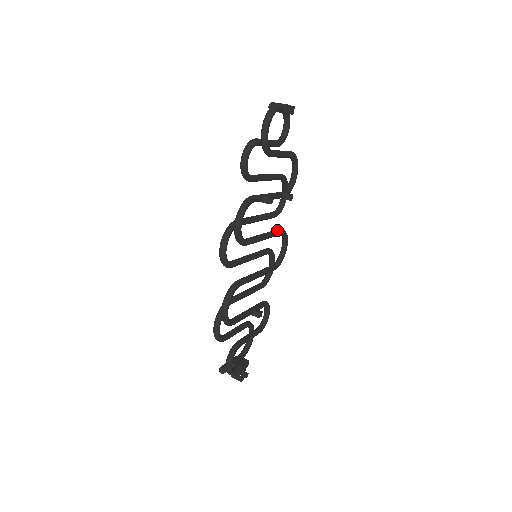
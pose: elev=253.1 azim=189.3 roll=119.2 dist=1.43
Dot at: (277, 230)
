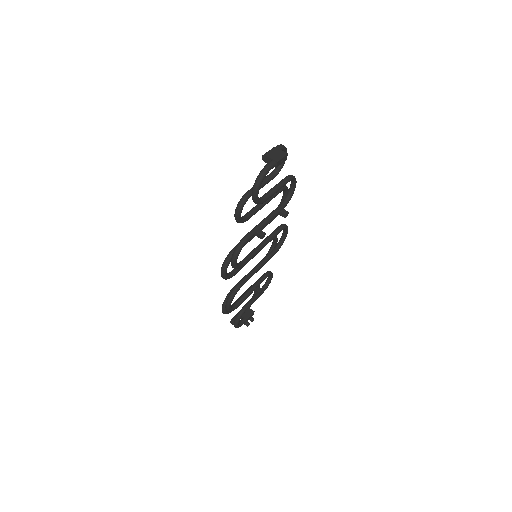
Dot at: (276, 231)
